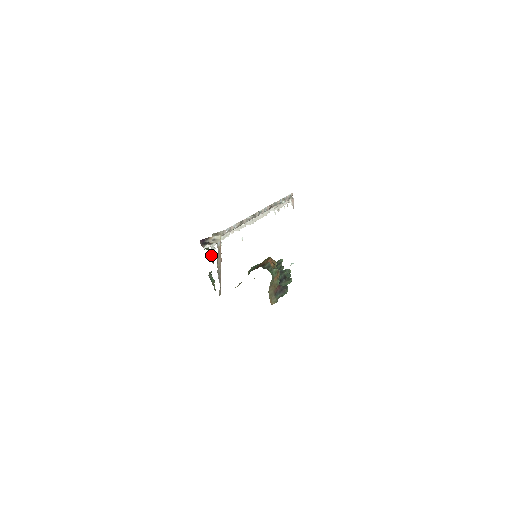
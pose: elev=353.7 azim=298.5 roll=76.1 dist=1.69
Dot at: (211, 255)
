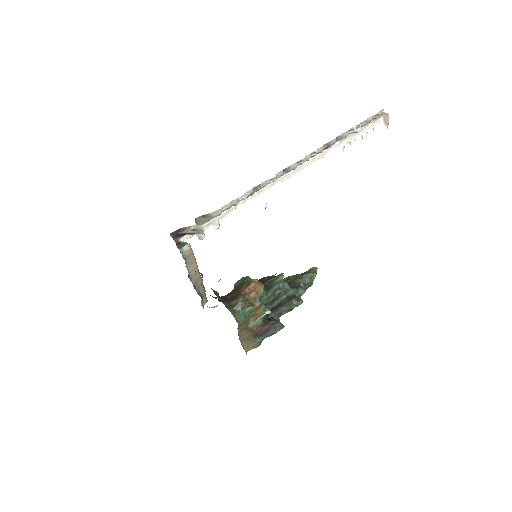
Dot at: occluded
